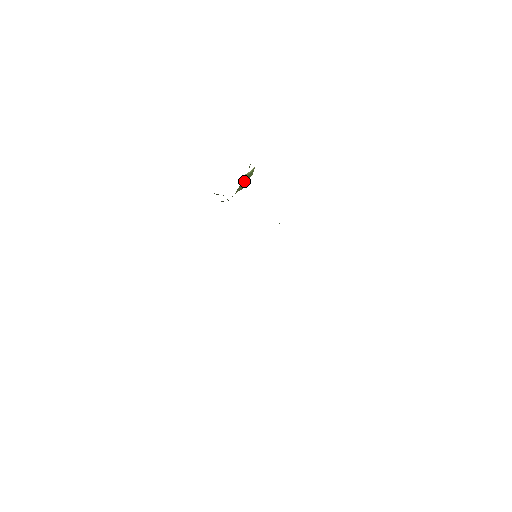
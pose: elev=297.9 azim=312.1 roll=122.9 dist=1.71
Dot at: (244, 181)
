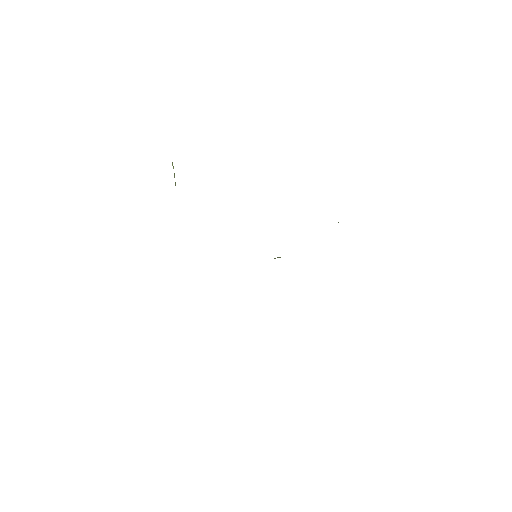
Dot at: occluded
